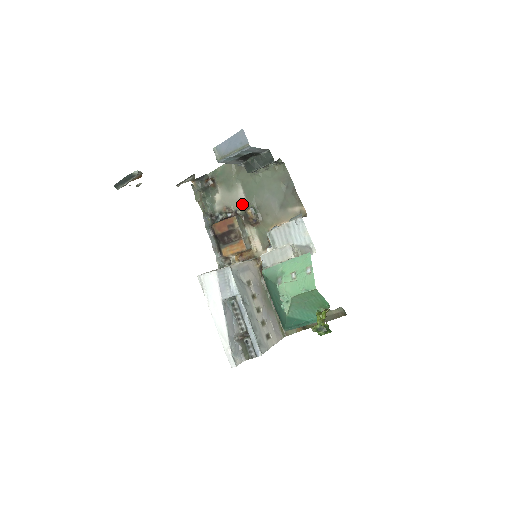
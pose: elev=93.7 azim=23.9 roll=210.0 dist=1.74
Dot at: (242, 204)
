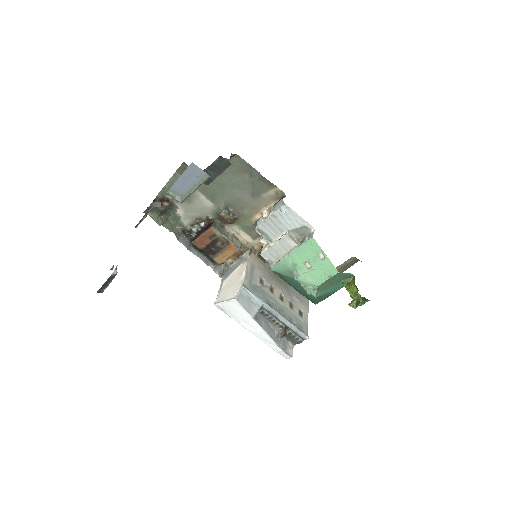
Dot at: (210, 209)
